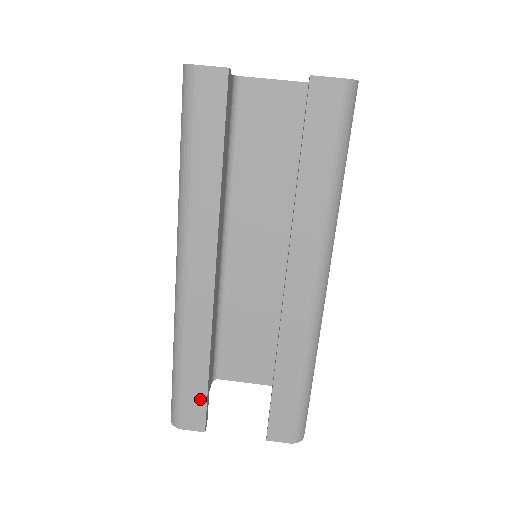
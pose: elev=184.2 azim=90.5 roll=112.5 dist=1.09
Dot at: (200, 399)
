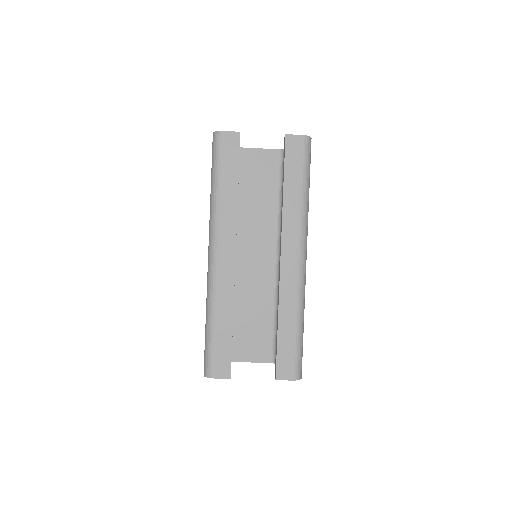
Dot at: (227, 351)
